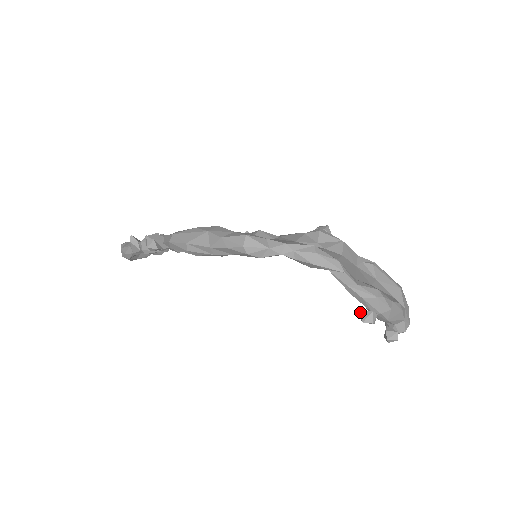
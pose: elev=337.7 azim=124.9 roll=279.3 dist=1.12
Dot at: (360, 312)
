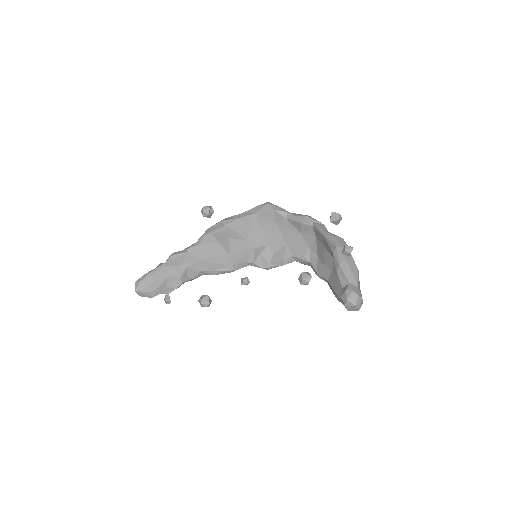
Dot at: occluded
